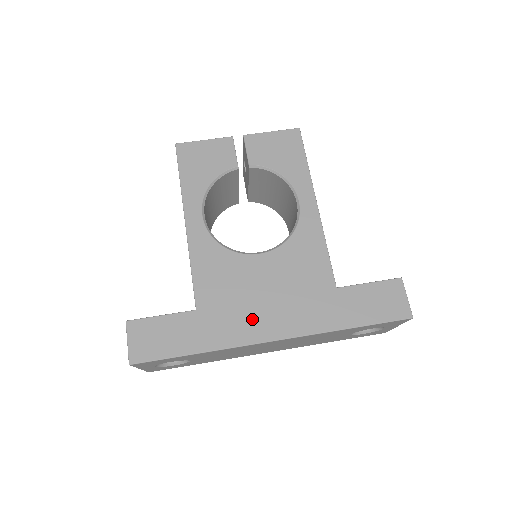
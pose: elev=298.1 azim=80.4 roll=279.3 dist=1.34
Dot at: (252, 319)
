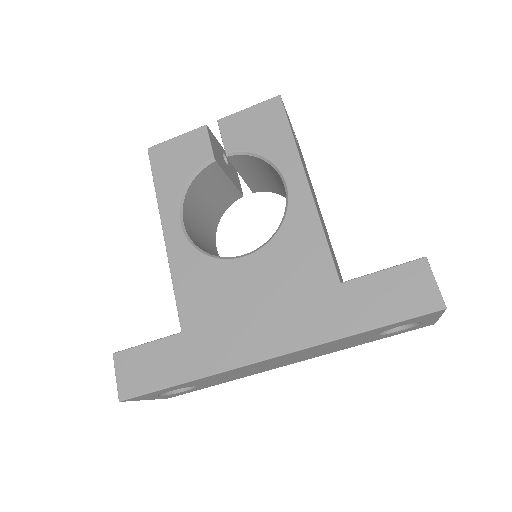
Dot at: (242, 335)
